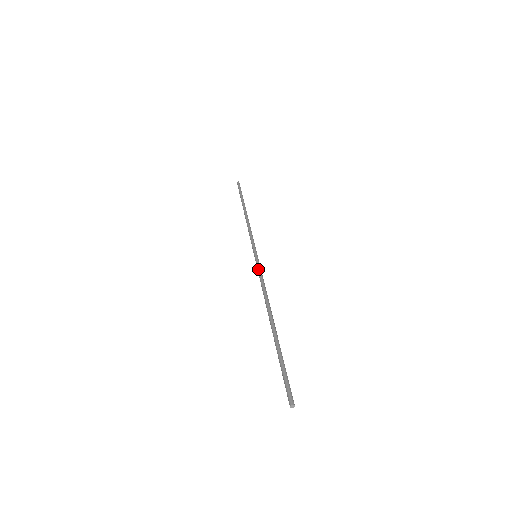
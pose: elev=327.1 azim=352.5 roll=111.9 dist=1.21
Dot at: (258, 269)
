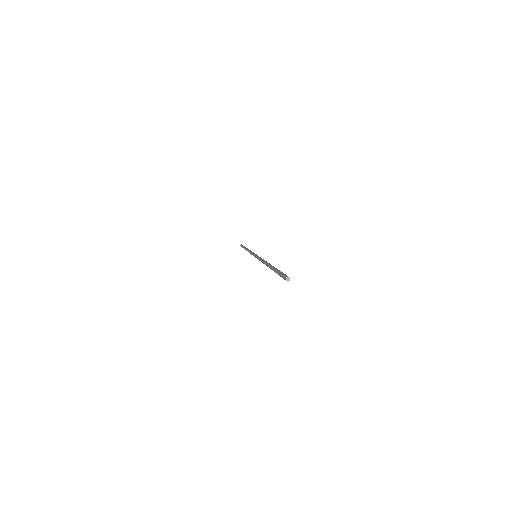
Dot at: (258, 256)
